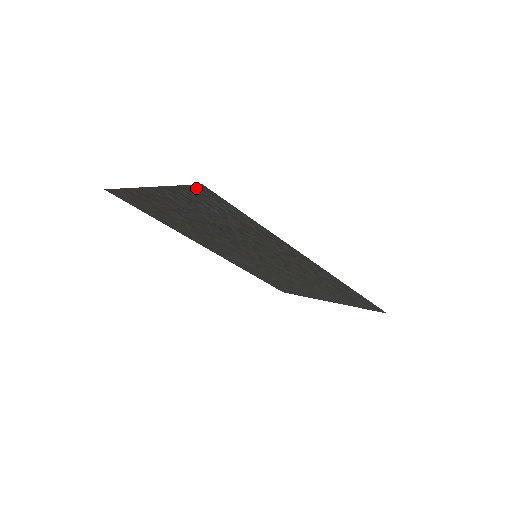
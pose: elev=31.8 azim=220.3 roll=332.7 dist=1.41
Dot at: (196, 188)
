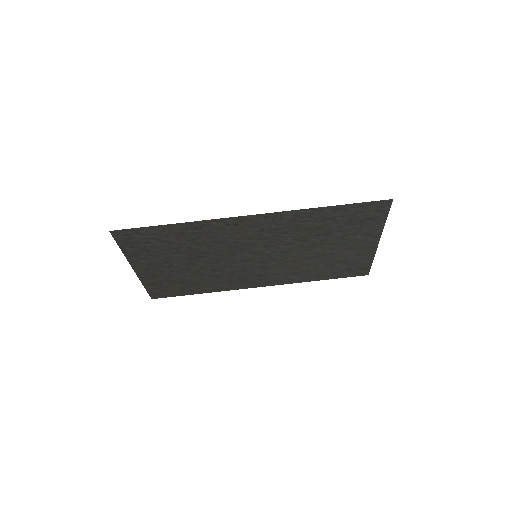
Dot at: (119, 238)
